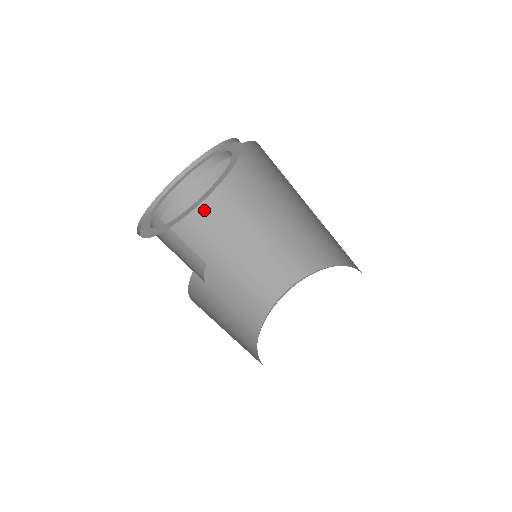
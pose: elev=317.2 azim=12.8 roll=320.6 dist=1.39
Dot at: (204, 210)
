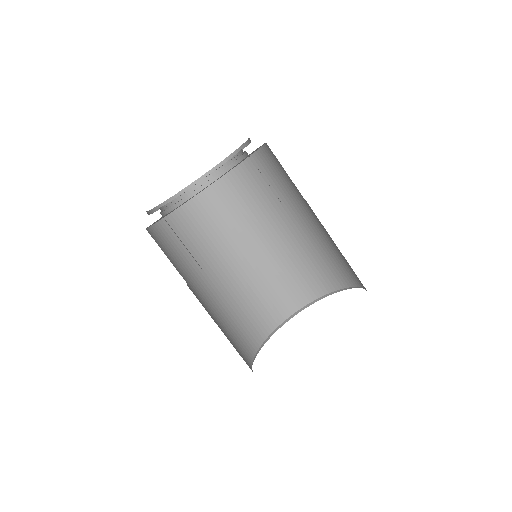
Dot at: (191, 238)
